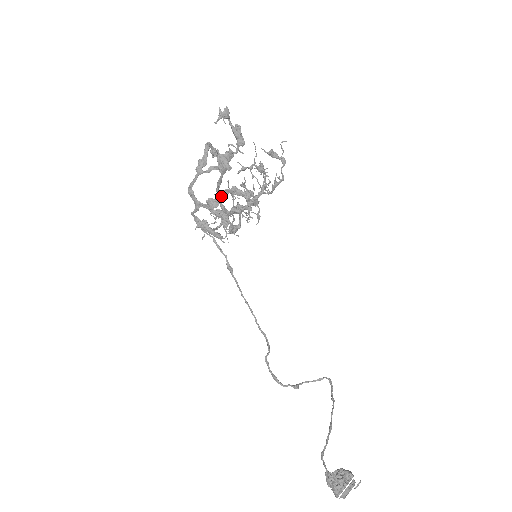
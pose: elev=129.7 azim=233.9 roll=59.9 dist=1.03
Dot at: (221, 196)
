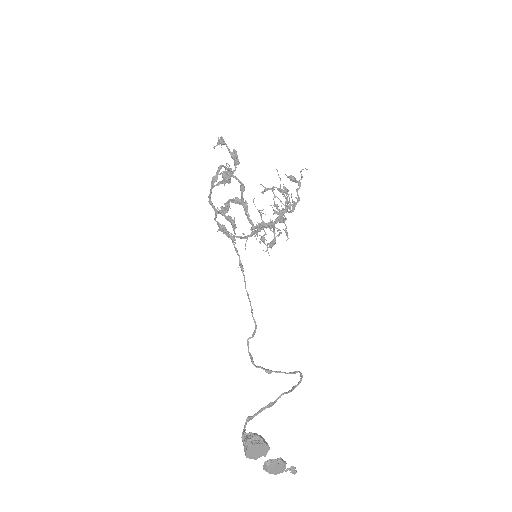
Dot at: (228, 204)
